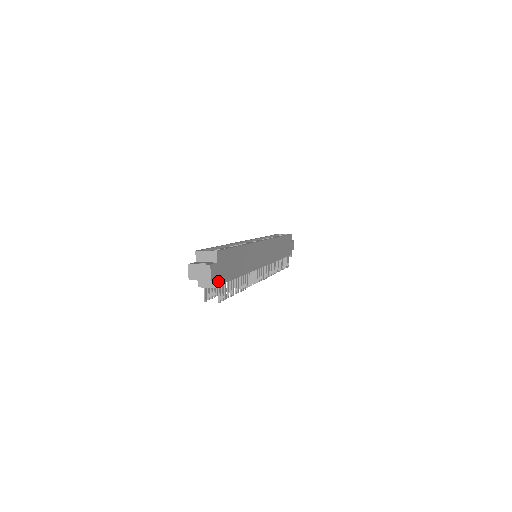
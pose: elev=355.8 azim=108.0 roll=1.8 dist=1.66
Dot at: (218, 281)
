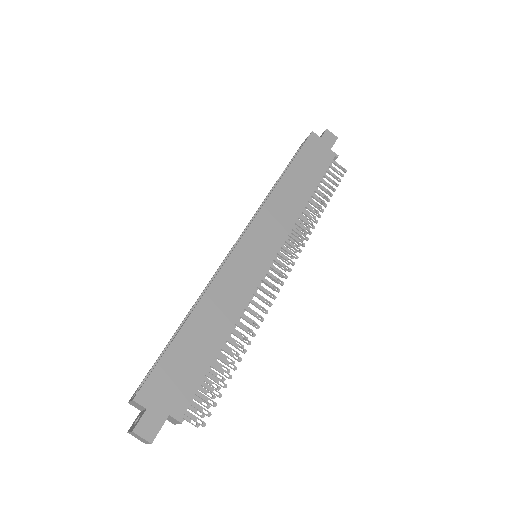
Dot at: (172, 418)
